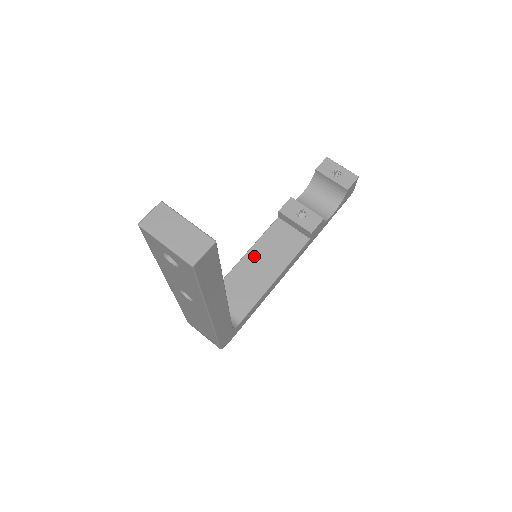
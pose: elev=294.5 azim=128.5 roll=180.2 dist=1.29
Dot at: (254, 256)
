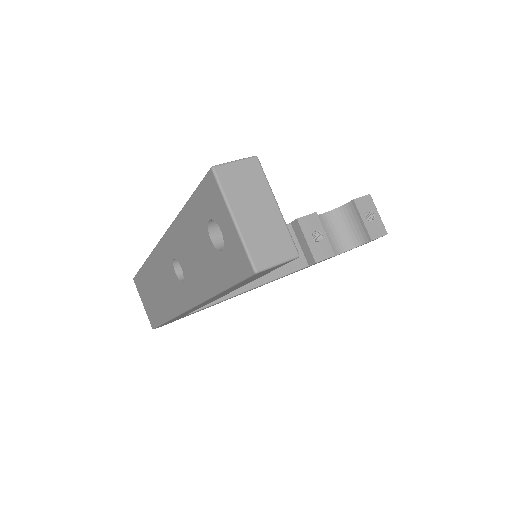
Dot at: occluded
